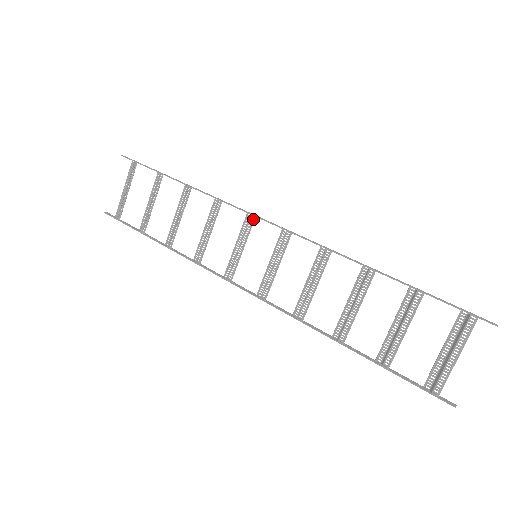
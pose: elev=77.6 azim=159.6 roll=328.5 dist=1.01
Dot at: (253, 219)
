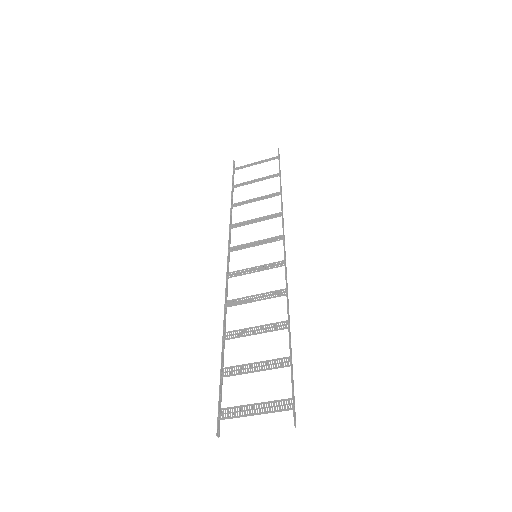
Dot at: (281, 239)
